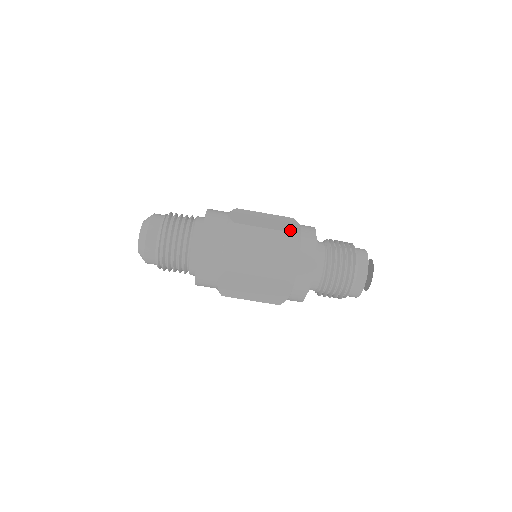
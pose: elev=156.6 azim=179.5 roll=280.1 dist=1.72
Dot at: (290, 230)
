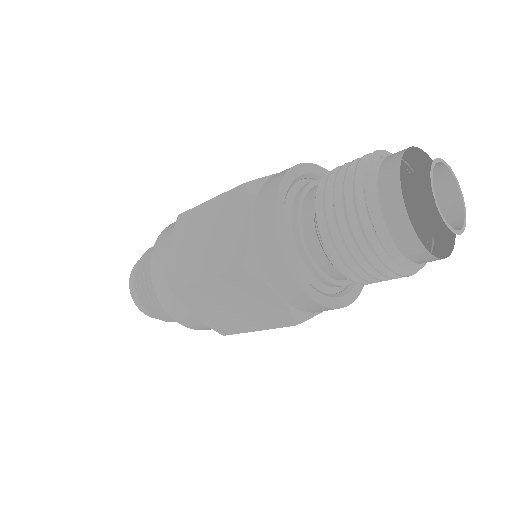
Dot at: occluded
